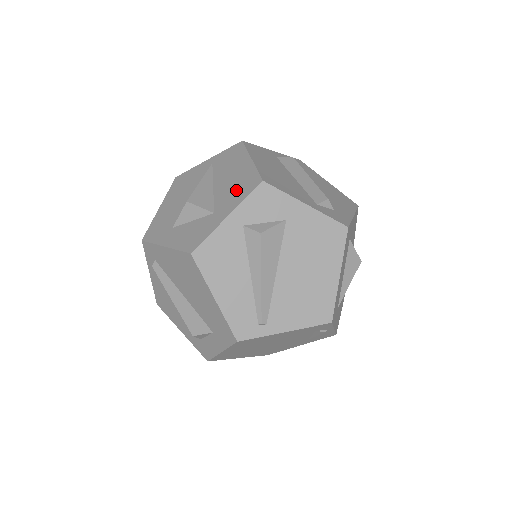
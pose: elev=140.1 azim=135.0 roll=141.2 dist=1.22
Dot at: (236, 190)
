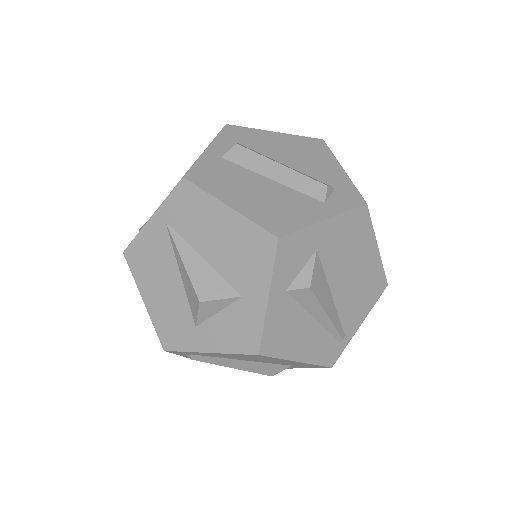
Dot at: (247, 259)
